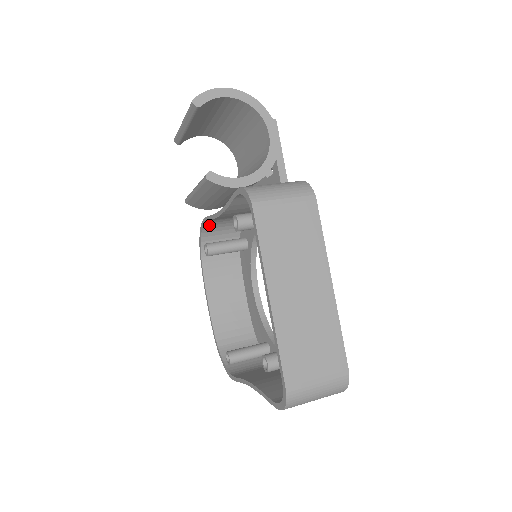
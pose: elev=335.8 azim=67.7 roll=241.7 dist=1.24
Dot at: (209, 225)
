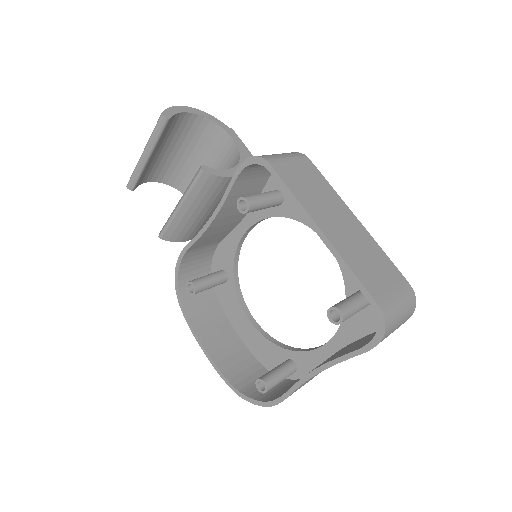
Dot at: (185, 263)
